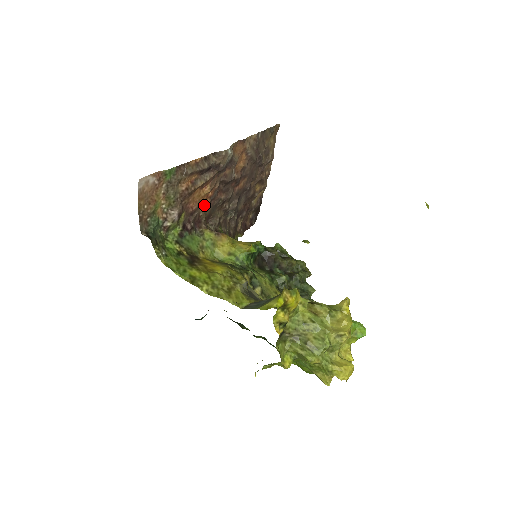
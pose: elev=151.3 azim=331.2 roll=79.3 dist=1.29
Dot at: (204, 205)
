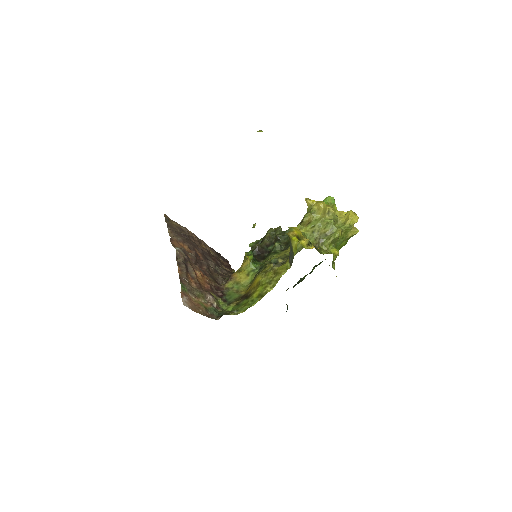
Dot at: (208, 280)
